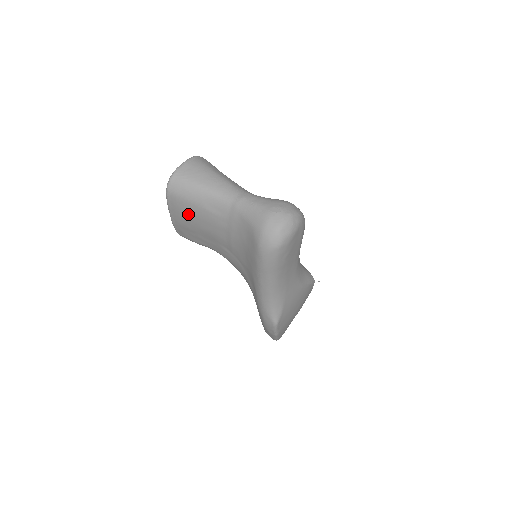
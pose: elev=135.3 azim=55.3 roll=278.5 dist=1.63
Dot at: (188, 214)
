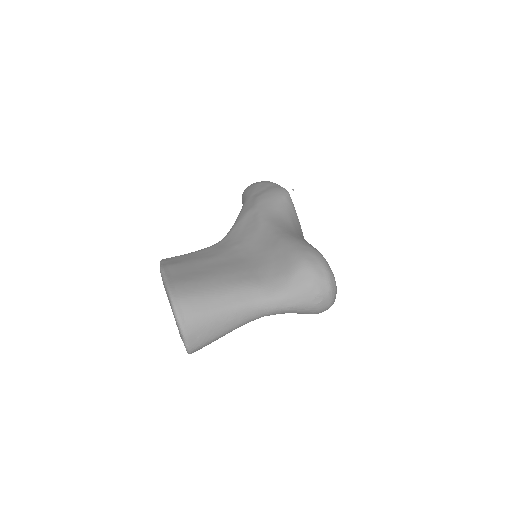
Dot at: occluded
